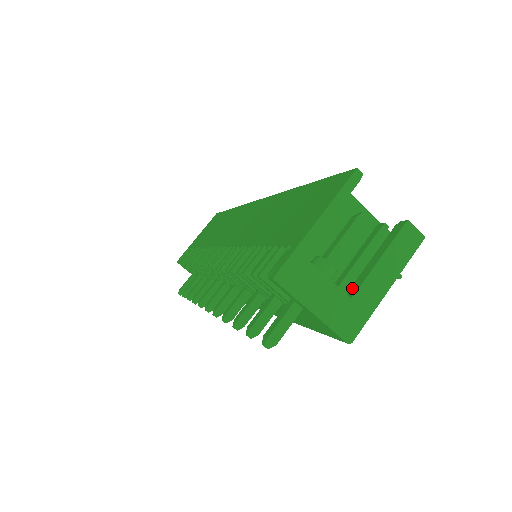
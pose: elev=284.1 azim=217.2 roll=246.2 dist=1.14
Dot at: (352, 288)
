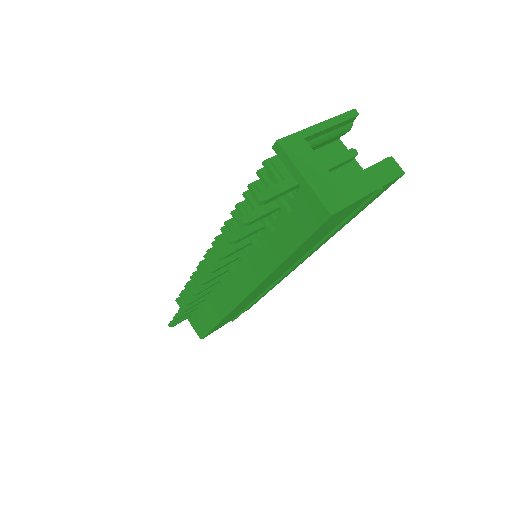
Dot at: occluded
